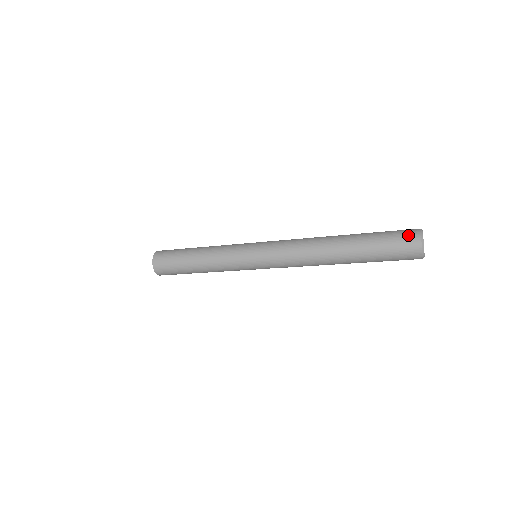
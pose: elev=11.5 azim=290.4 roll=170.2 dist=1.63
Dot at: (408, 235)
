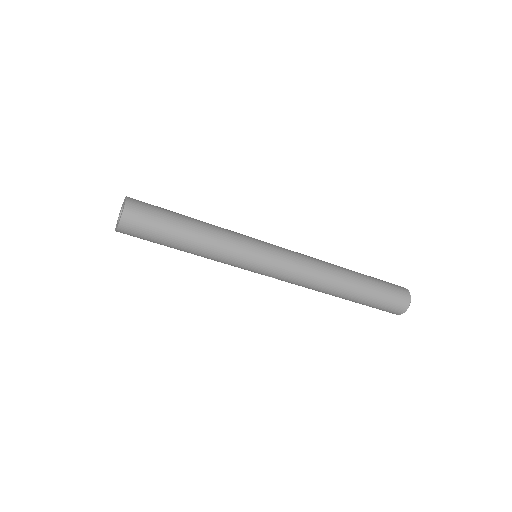
Dot at: (402, 293)
